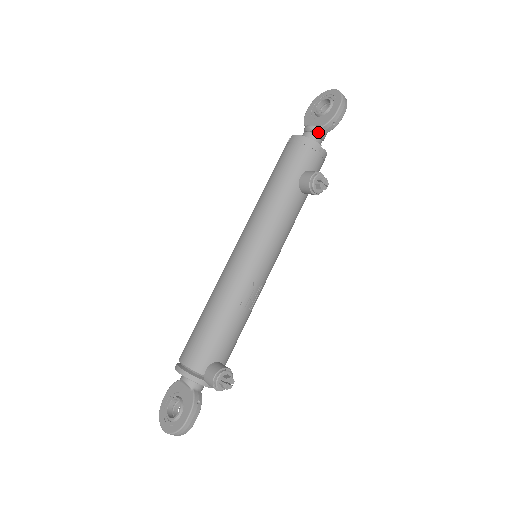
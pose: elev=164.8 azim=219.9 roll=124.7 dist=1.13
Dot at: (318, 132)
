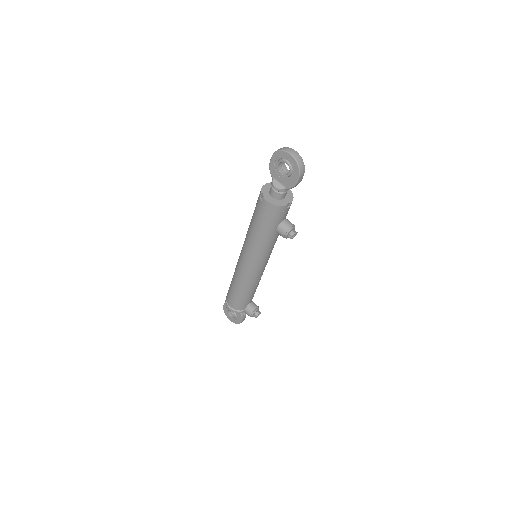
Dot at: (283, 192)
